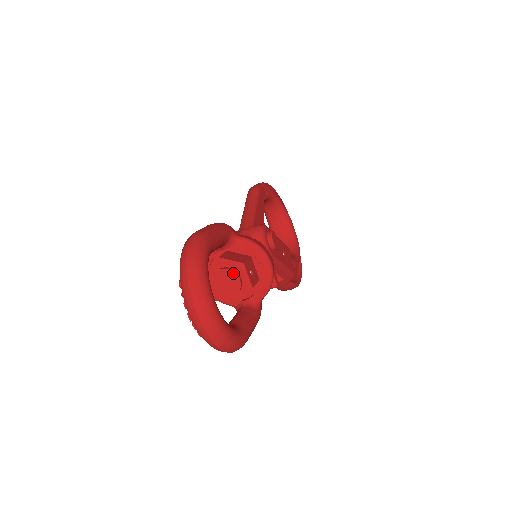
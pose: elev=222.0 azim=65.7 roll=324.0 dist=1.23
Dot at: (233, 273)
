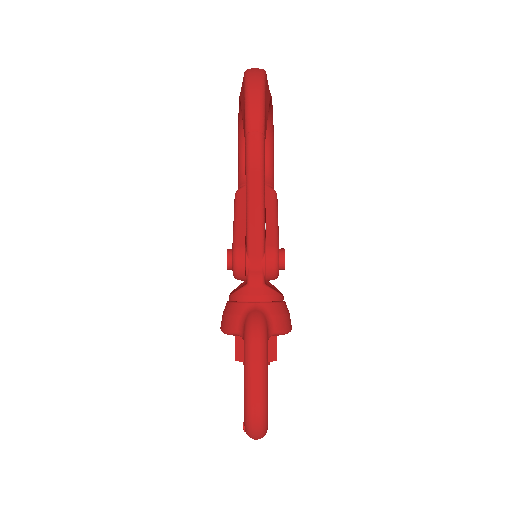
Dot at: occluded
